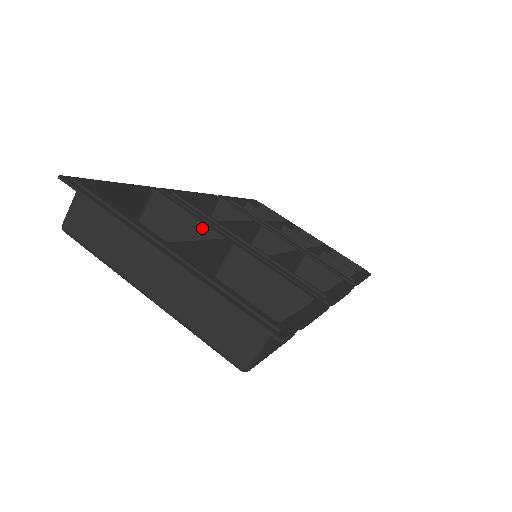
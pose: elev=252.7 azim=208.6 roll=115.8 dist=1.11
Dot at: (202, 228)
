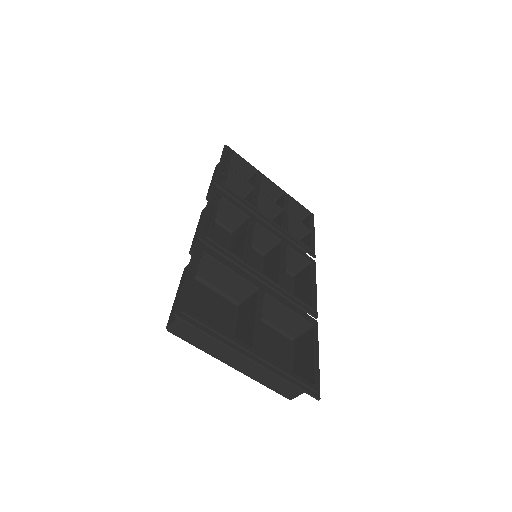
Dot at: (241, 280)
